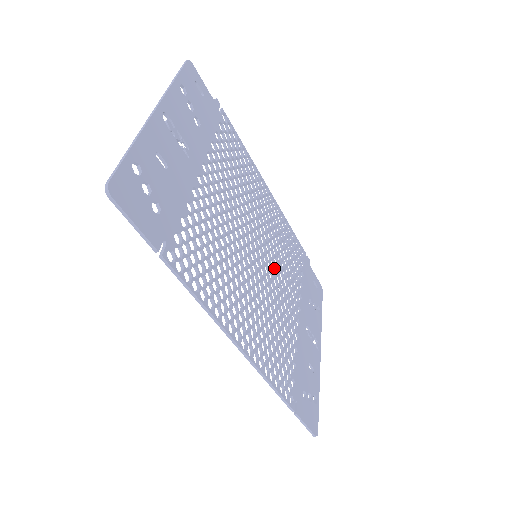
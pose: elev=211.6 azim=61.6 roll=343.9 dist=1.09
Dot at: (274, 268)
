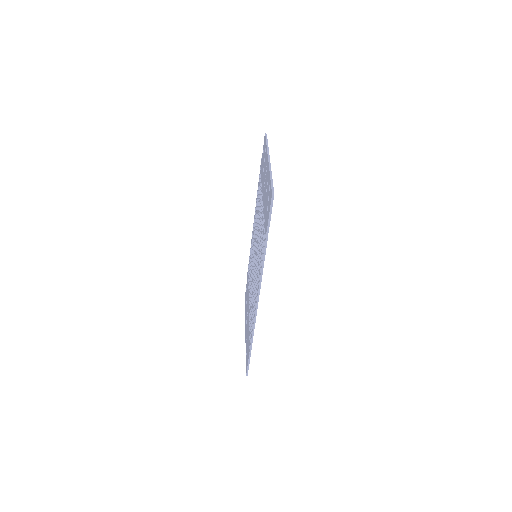
Dot at: occluded
